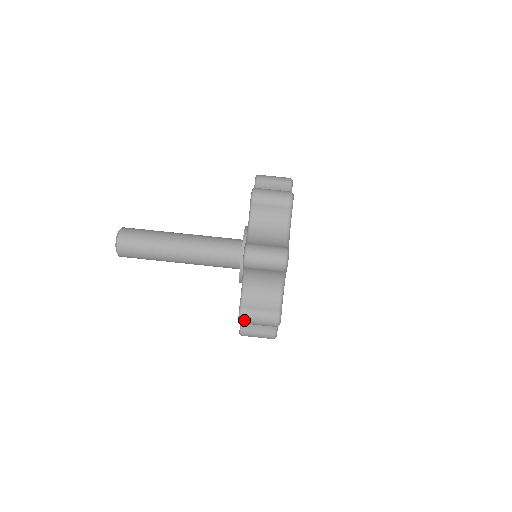
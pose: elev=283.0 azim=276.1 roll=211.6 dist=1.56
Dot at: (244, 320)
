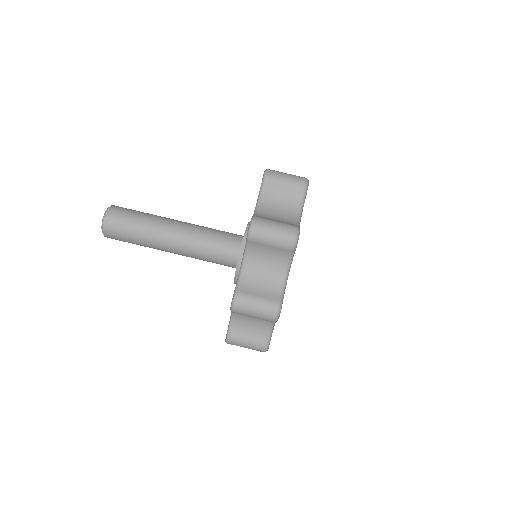
Dot at: (231, 344)
